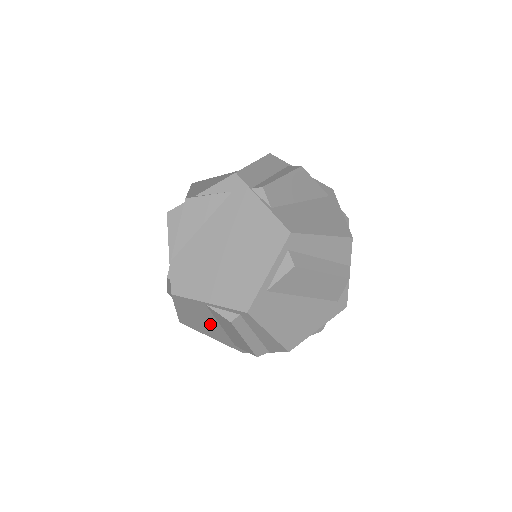
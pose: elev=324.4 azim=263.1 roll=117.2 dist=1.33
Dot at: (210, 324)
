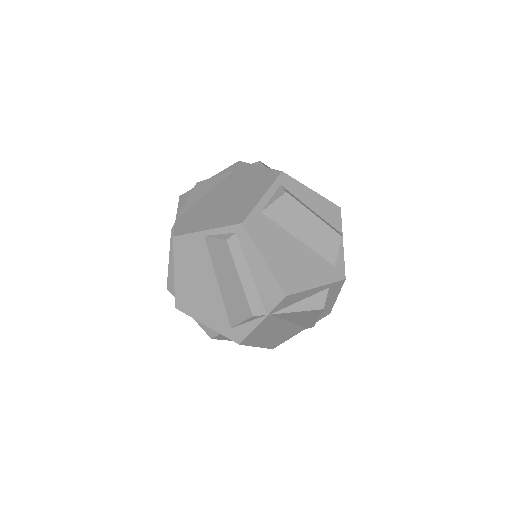
Dot at: (206, 285)
